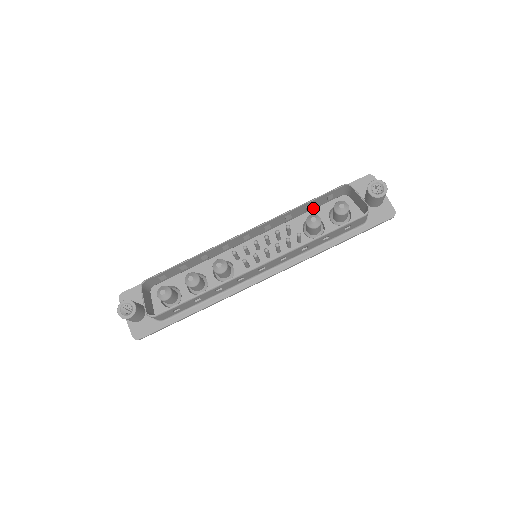
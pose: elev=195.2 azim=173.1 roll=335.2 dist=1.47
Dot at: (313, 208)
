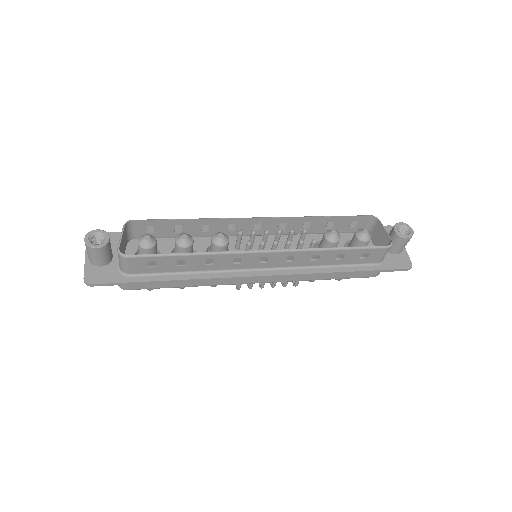
Dot at: occluded
